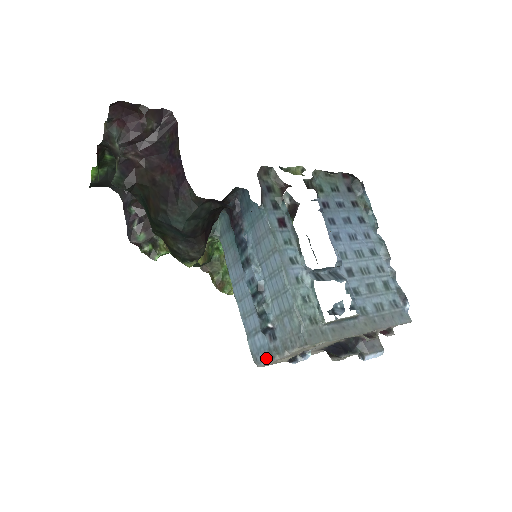
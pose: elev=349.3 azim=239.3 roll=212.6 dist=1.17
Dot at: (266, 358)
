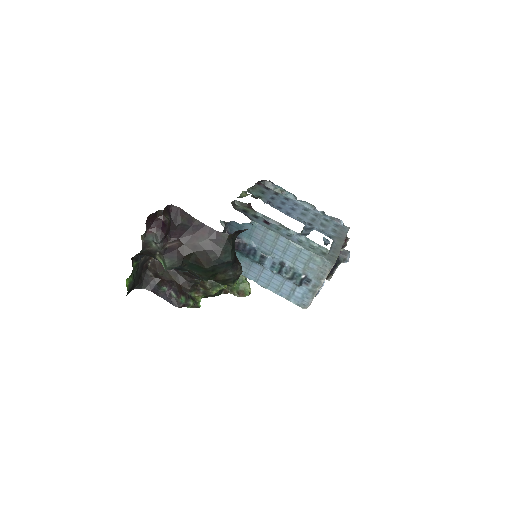
Dot at: (311, 297)
